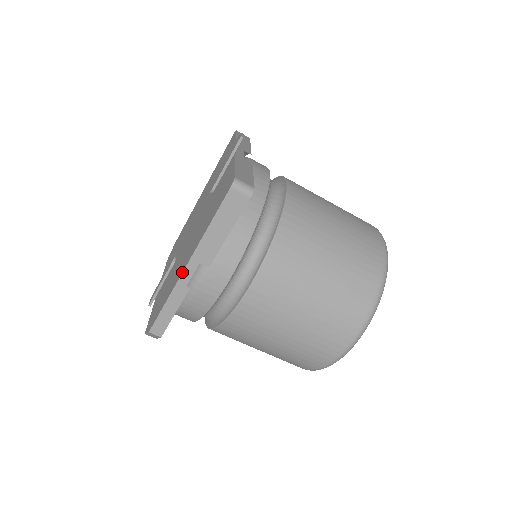
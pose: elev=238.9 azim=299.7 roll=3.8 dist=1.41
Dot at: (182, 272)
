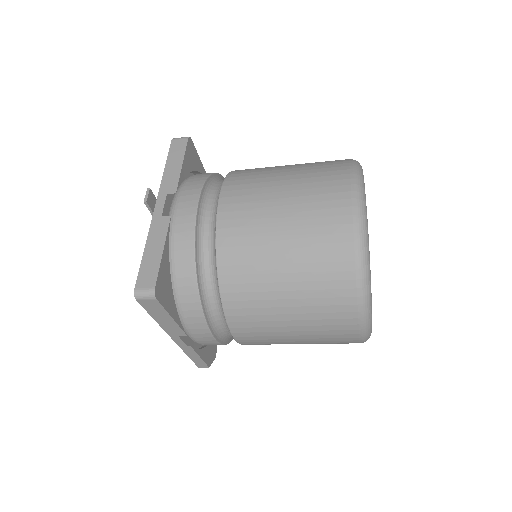
Dot at: occluded
